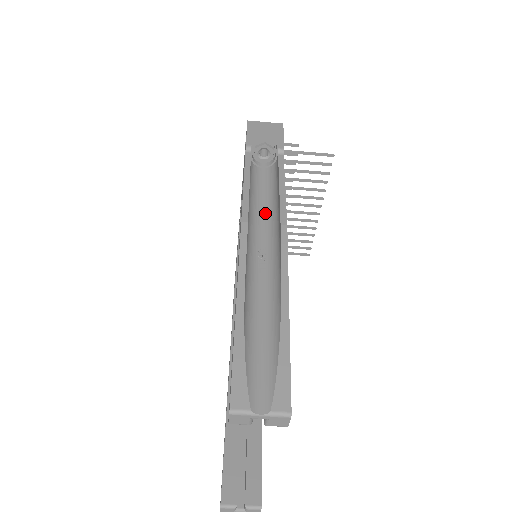
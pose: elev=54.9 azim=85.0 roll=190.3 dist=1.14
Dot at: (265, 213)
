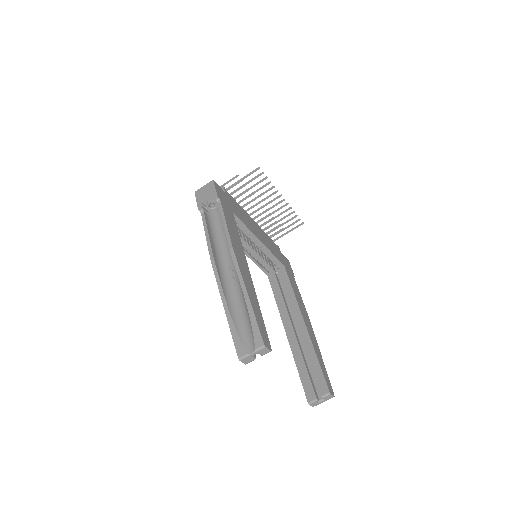
Dot at: (226, 243)
